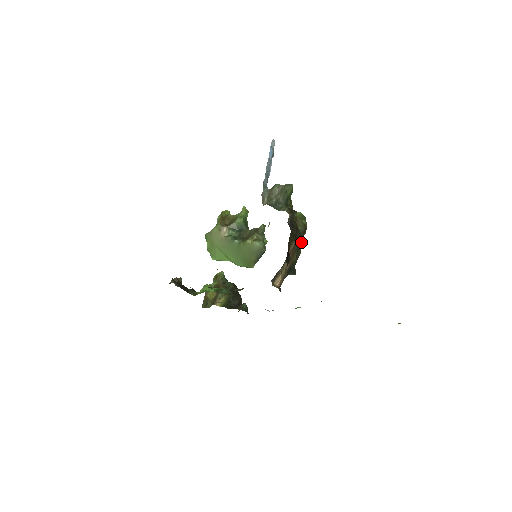
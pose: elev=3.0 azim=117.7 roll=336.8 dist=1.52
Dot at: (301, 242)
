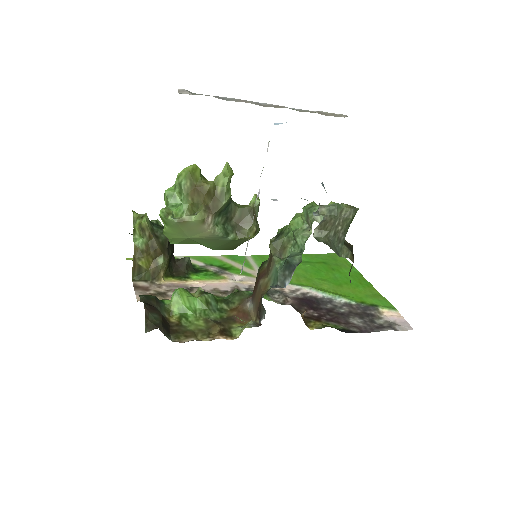
Dot at: occluded
